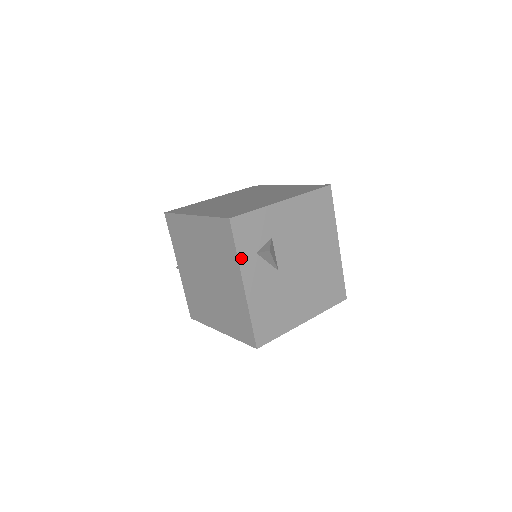
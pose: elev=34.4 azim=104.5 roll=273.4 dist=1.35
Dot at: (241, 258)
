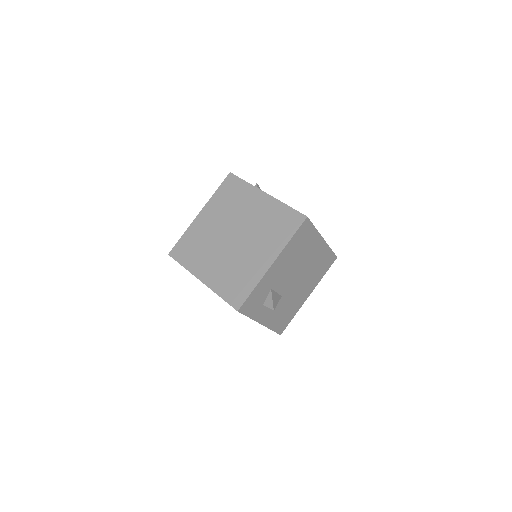
Dot at: (254, 317)
